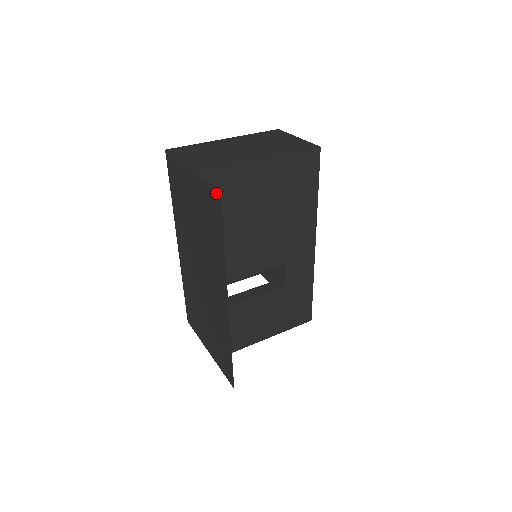
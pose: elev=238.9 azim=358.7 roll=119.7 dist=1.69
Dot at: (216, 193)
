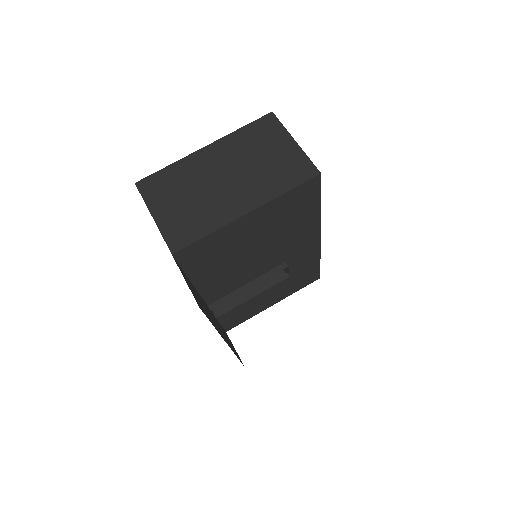
Dot at: (195, 299)
